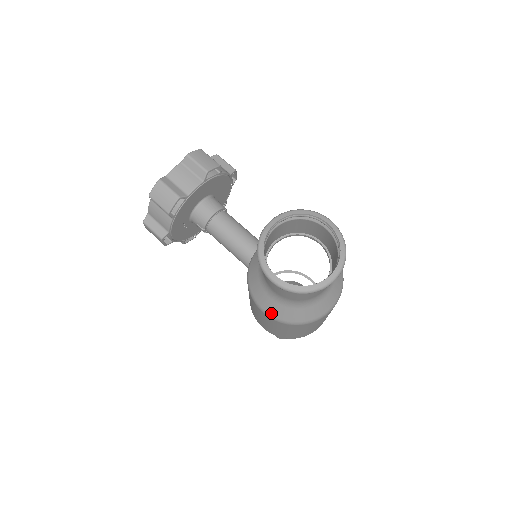
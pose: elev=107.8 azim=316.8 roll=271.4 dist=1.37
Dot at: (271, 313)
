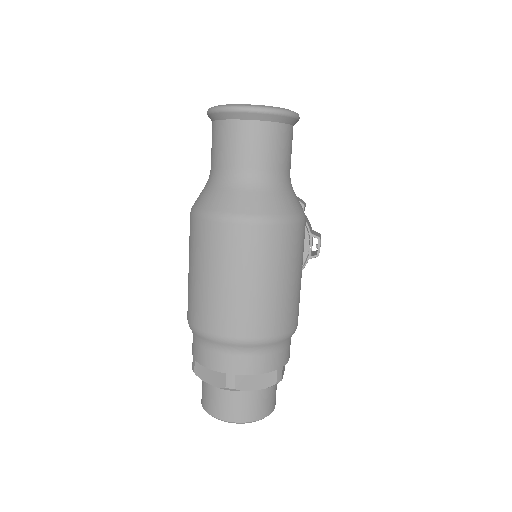
Dot at: occluded
